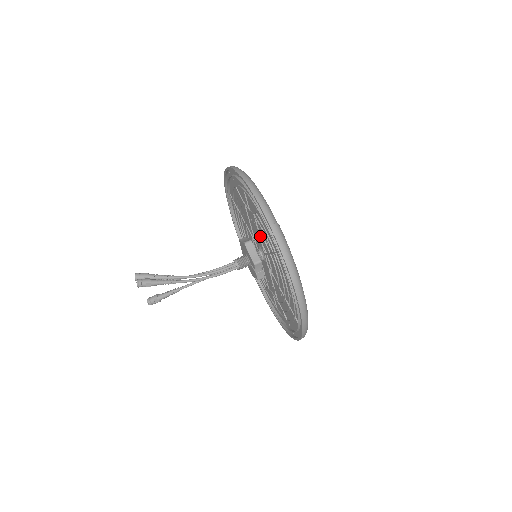
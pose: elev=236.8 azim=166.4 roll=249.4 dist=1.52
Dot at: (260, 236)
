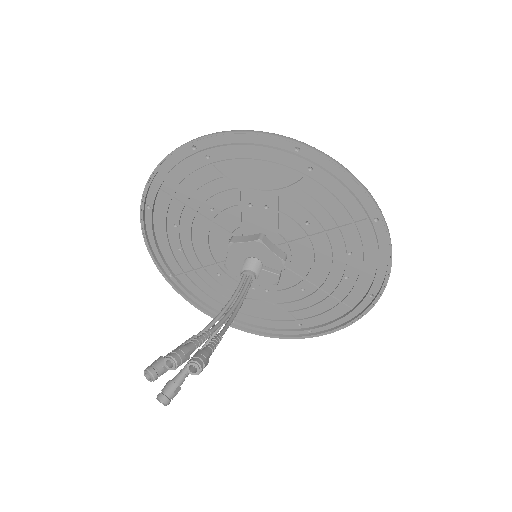
Dot at: (278, 222)
